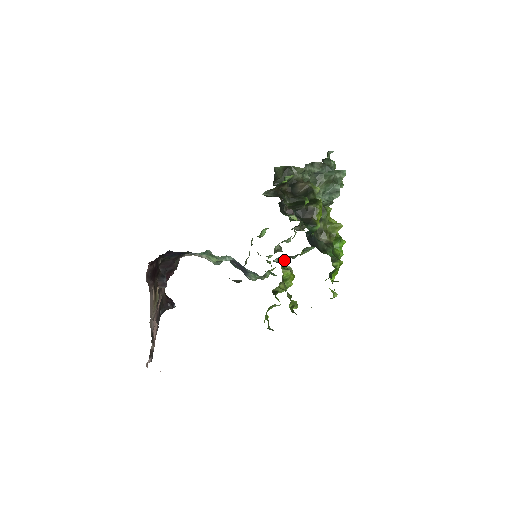
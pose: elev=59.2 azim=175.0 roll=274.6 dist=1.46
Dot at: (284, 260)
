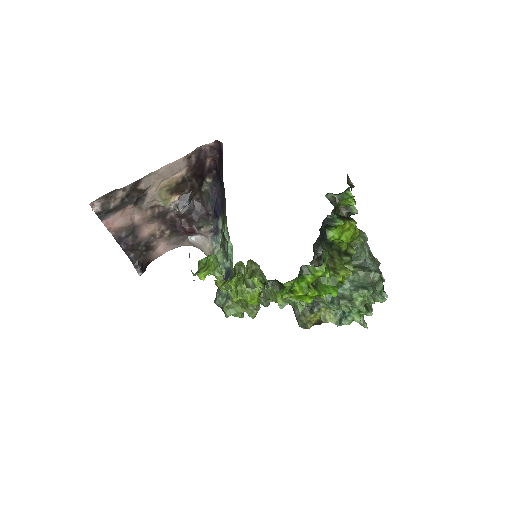
Dot at: (268, 284)
